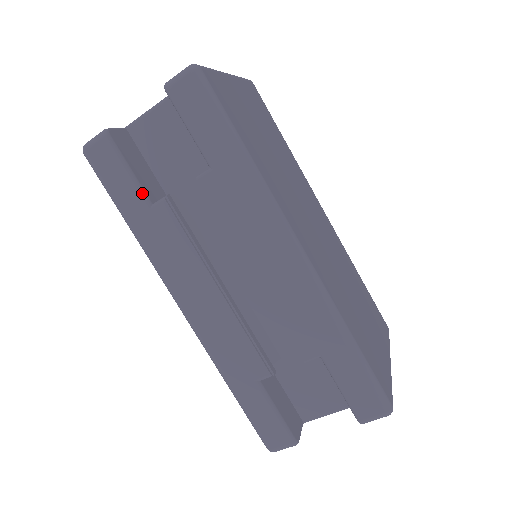
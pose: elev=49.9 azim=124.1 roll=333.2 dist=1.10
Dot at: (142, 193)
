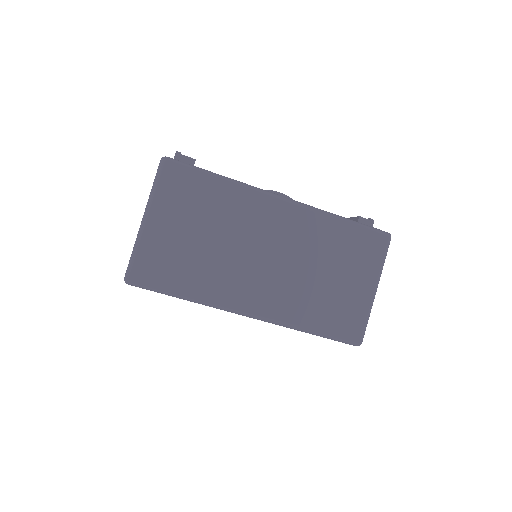
Dot at: occluded
